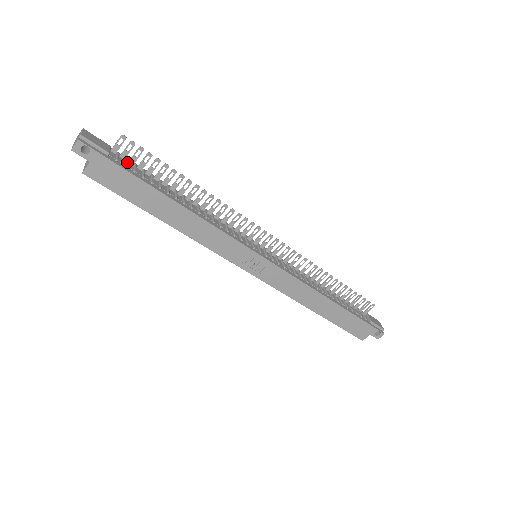
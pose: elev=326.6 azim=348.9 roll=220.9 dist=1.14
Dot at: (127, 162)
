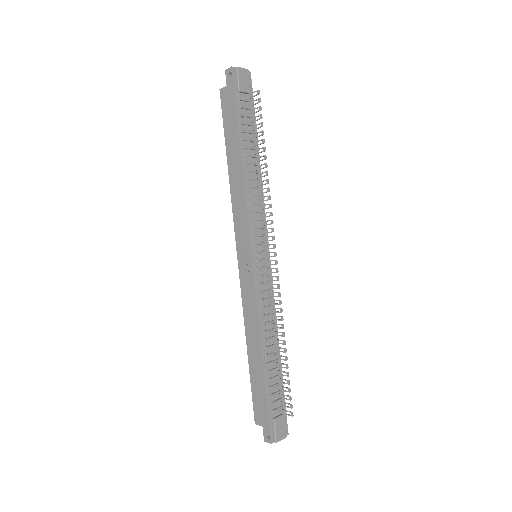
Dot at: (246, 108)
